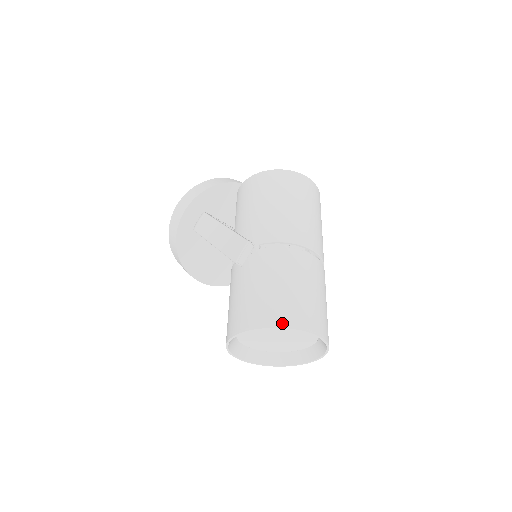
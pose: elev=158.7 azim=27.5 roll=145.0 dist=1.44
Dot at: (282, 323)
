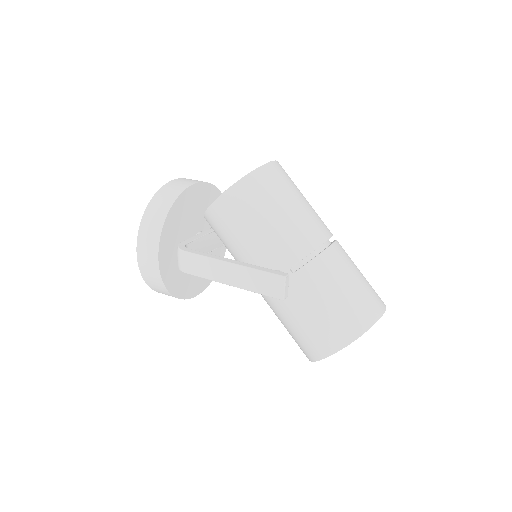
Dot at: (363, 328)
